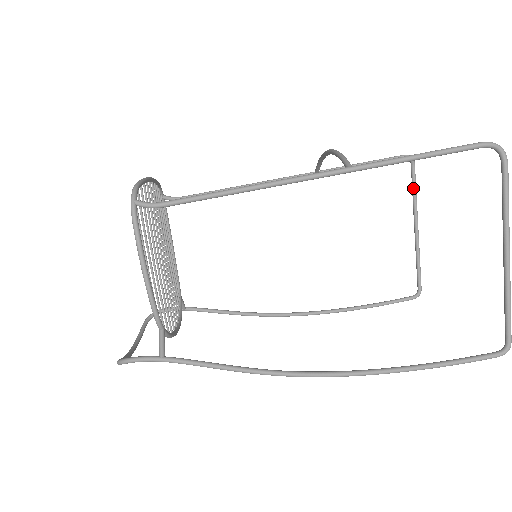
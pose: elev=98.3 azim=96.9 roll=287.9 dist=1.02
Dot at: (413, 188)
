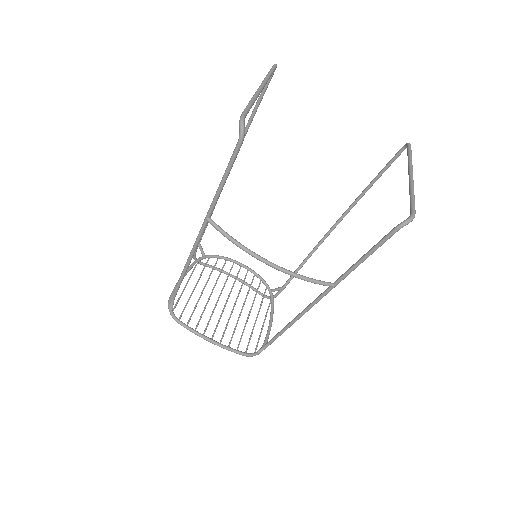
Dot at: (249, 110)
